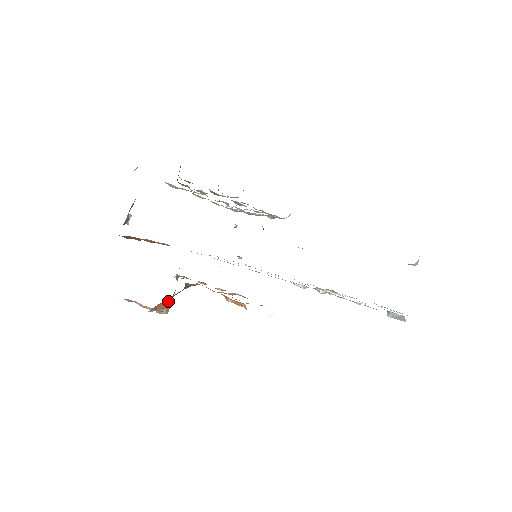
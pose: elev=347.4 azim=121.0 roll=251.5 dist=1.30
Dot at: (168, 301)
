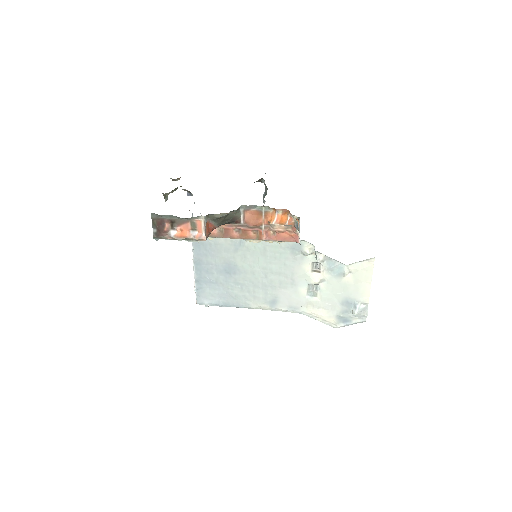
Dot at: (209, 231)
